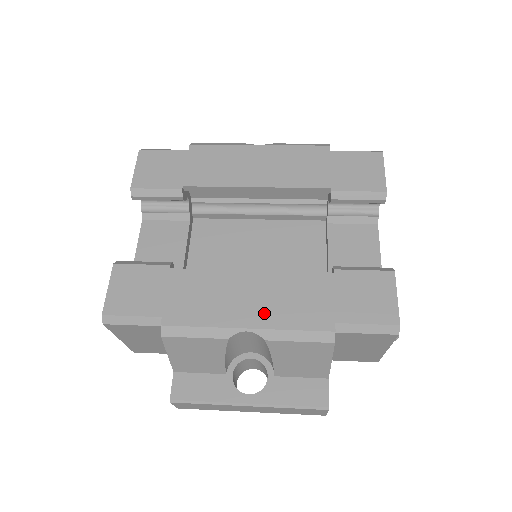
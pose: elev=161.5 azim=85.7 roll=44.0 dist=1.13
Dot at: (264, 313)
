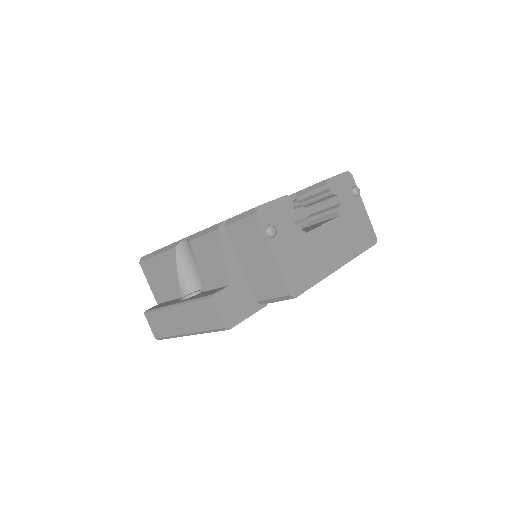
Dot at: occluded
